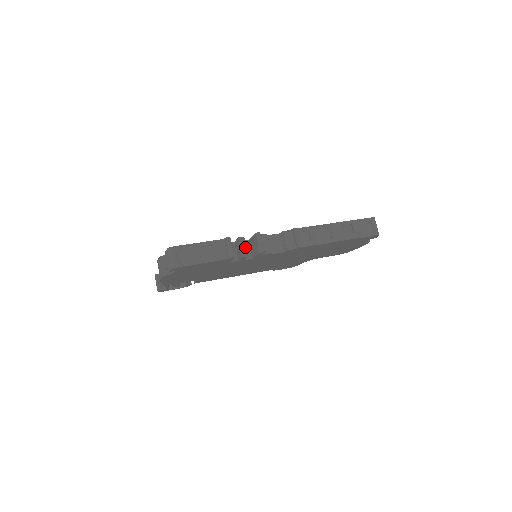
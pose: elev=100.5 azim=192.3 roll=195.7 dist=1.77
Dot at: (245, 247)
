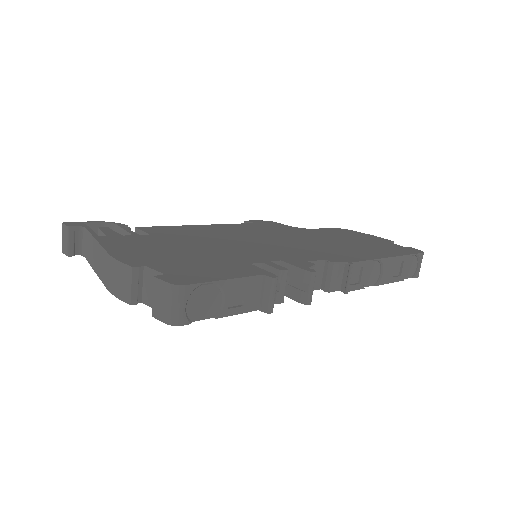
Dot at: (284, 287)
